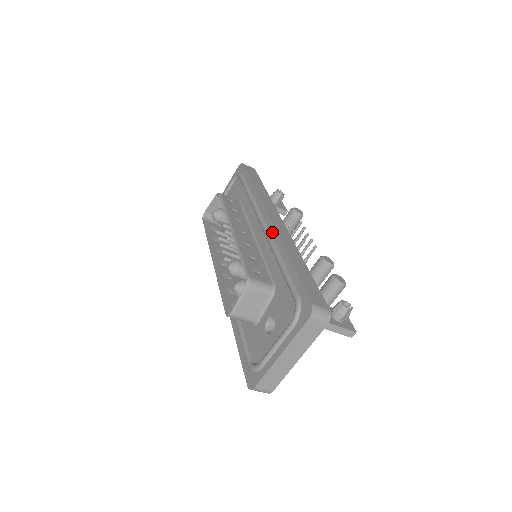
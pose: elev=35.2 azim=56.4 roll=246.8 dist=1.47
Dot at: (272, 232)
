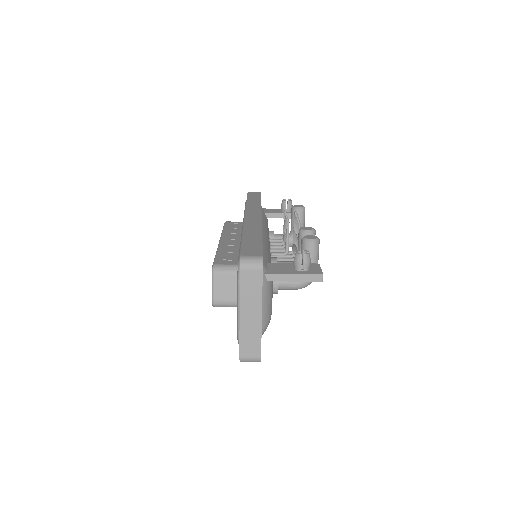
Dot at: occluded
